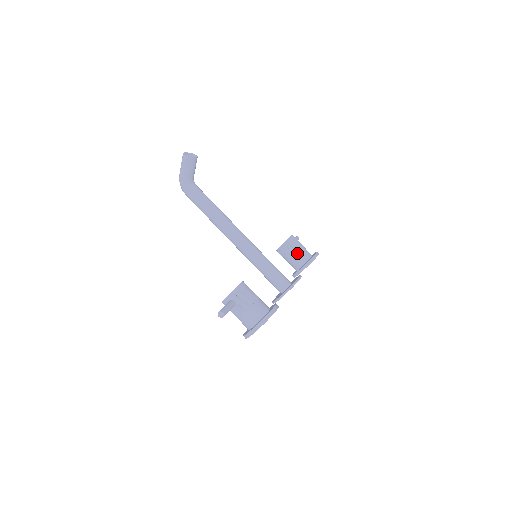
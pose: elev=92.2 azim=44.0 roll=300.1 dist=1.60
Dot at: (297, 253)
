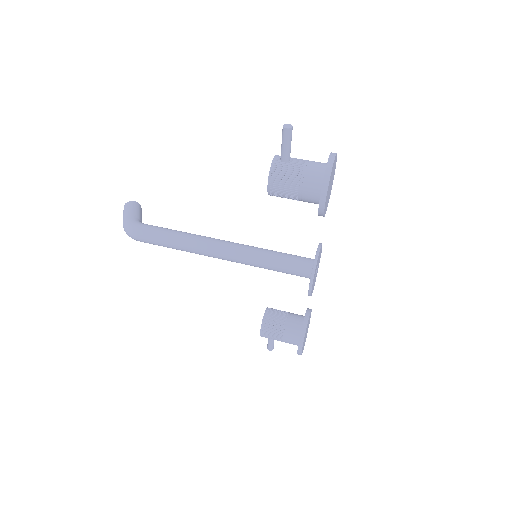
Dot at: (288, 313)
